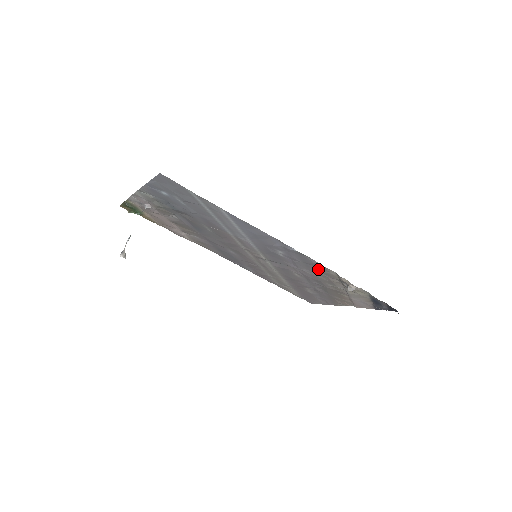
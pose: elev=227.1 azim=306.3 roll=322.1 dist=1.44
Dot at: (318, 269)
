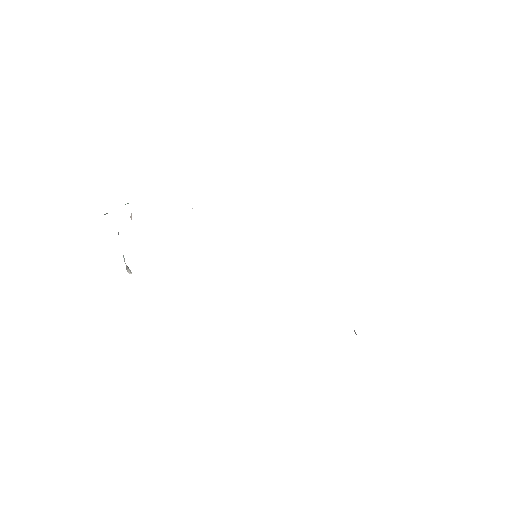
Dot at: occluded
